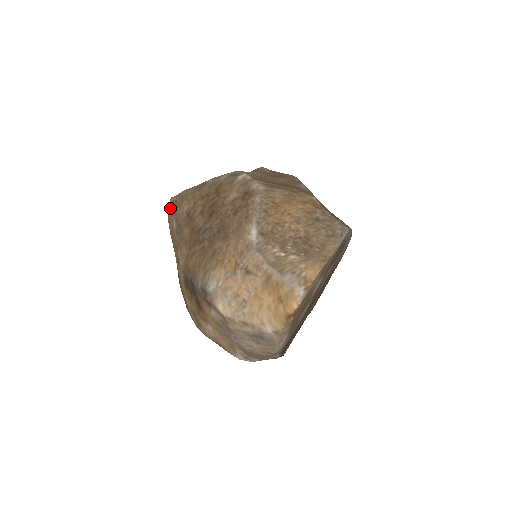
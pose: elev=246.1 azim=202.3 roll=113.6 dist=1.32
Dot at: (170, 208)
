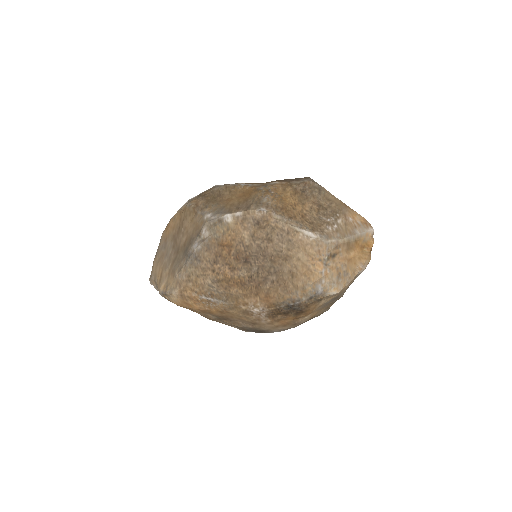
Dot at: (184, 297)
